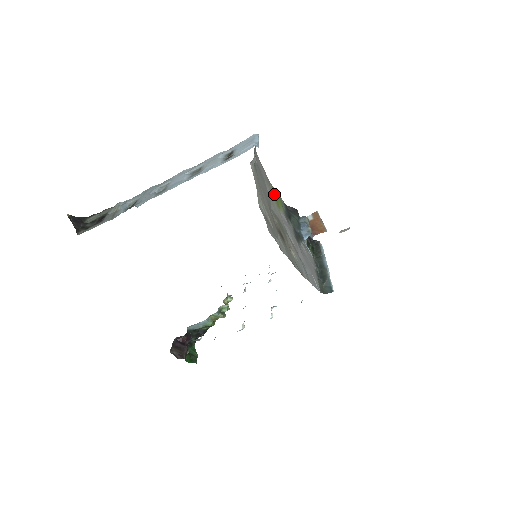
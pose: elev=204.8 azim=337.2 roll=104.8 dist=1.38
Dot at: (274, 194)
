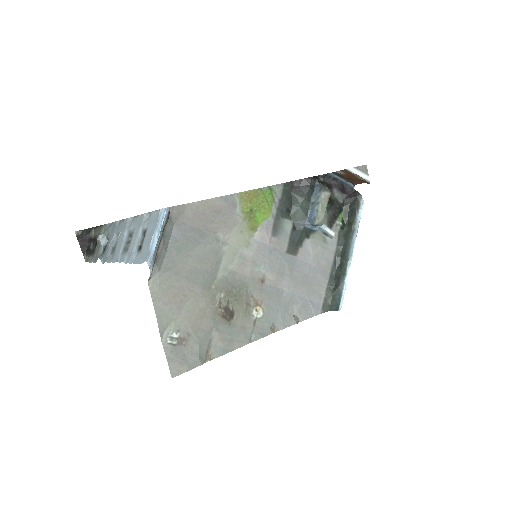
Dot at: (247, 209)
